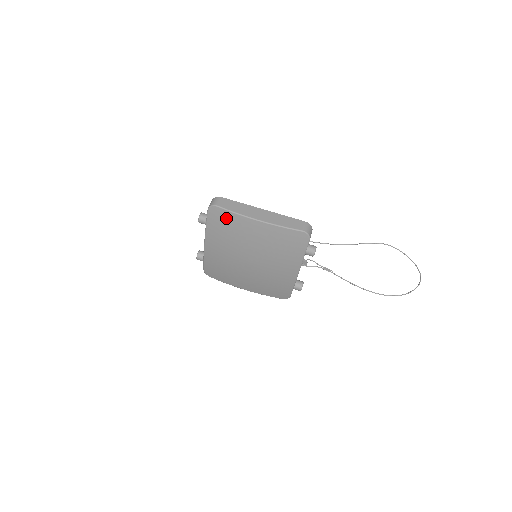
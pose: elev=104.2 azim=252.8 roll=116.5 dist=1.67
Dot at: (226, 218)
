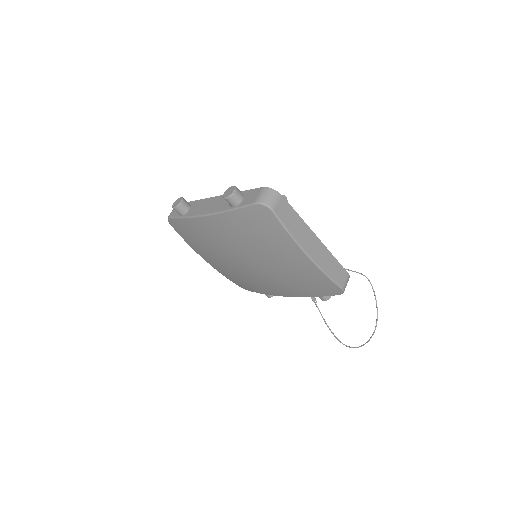
Dot at: (271, 227)
